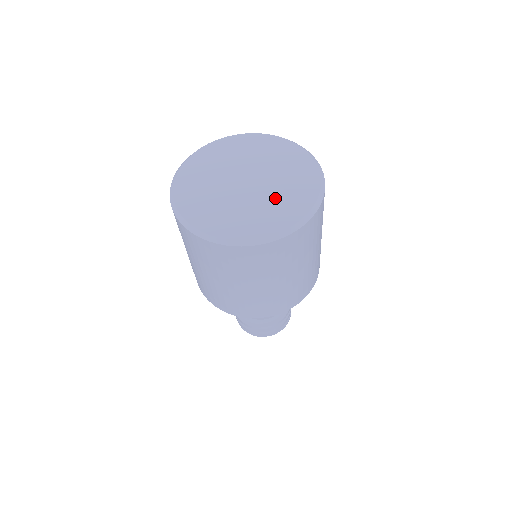
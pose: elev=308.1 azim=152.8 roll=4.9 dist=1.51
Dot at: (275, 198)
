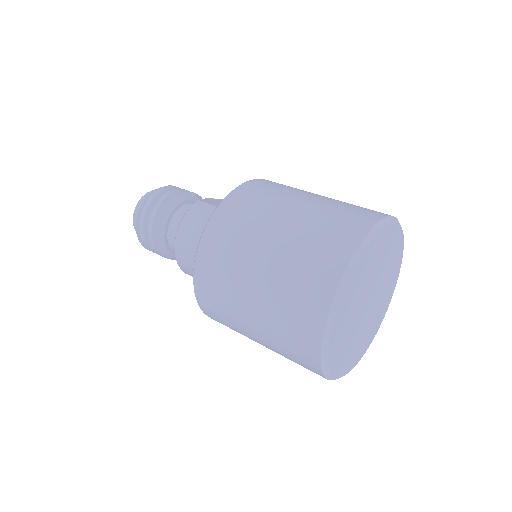
Dot at: (365, 333)
